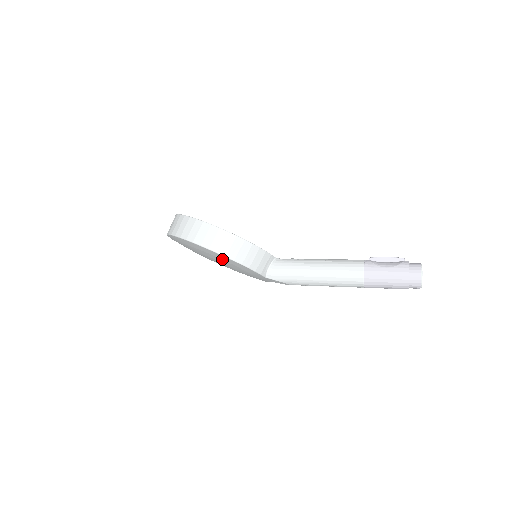
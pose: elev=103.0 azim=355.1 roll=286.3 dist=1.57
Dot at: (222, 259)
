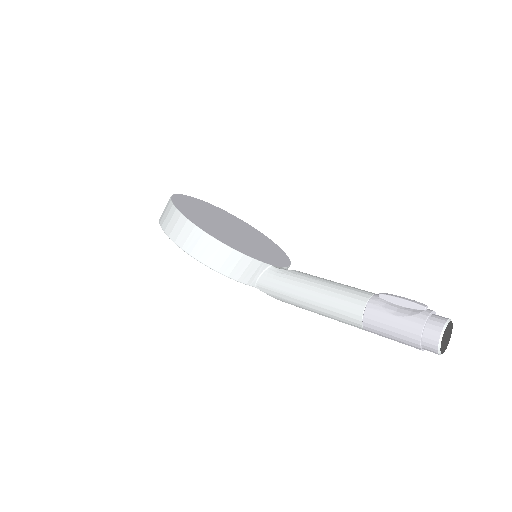
Dot at: occluded
